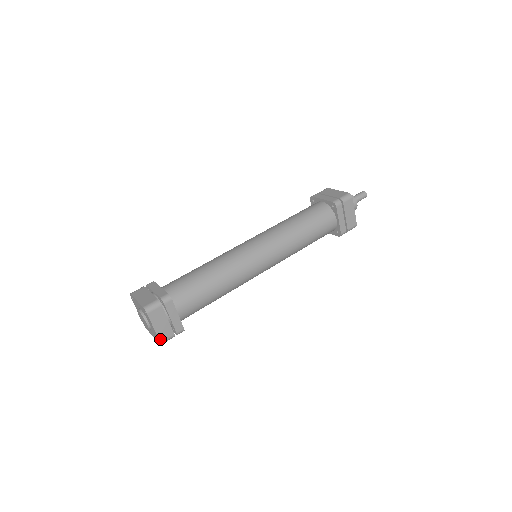
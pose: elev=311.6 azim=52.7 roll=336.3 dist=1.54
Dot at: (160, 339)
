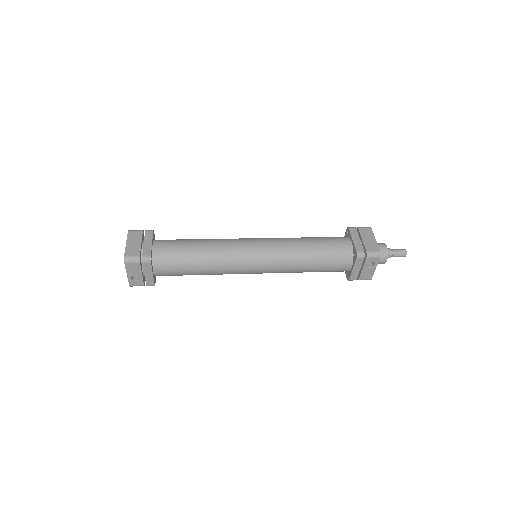
Dot at: (126, 253)
